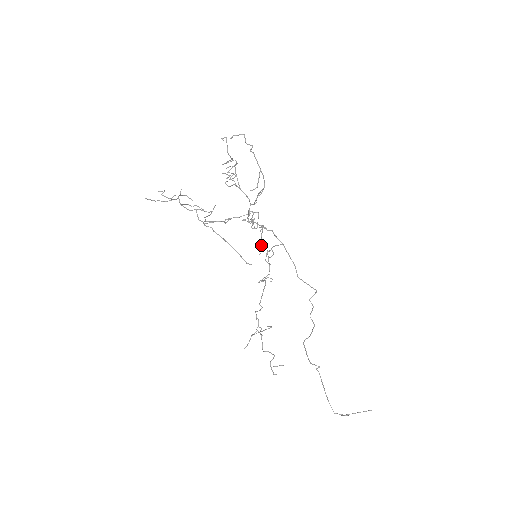
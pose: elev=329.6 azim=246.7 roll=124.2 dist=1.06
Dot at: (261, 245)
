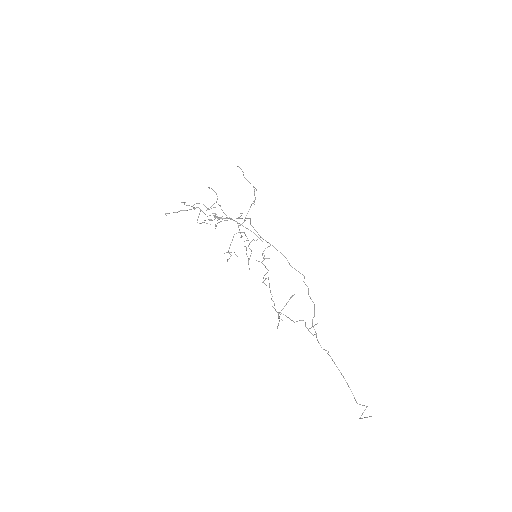
Dot at: (248, 262)
